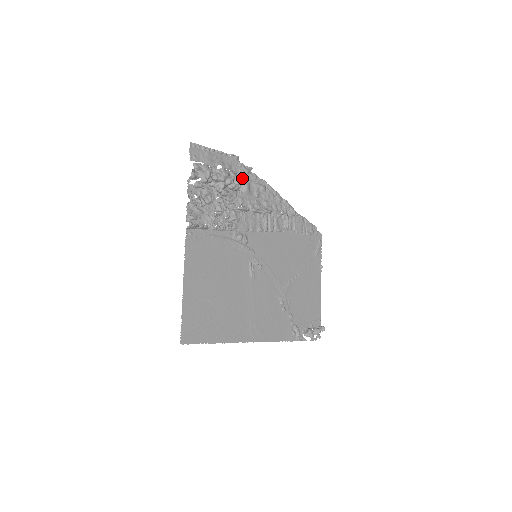
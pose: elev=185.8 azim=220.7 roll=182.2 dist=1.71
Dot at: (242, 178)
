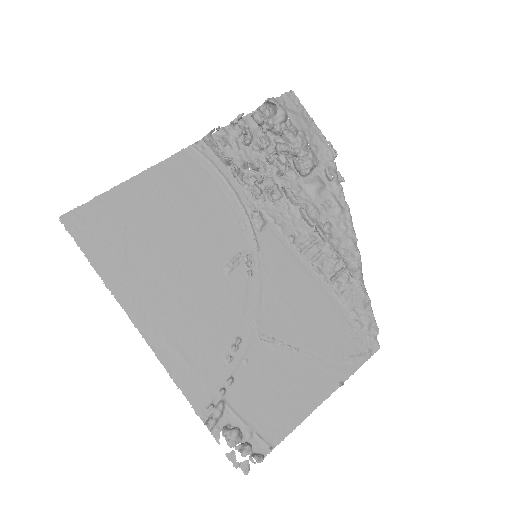
Dot at: (321, 174)
